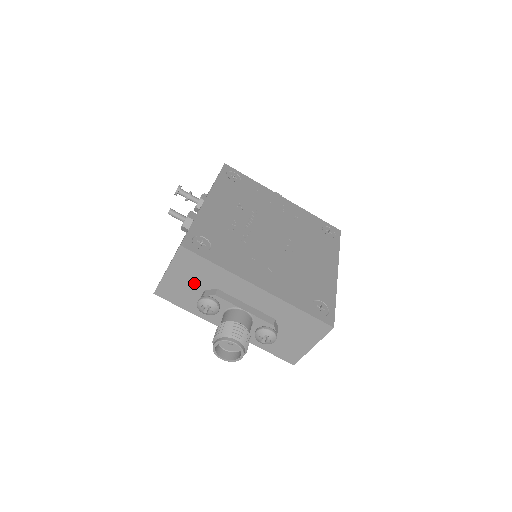
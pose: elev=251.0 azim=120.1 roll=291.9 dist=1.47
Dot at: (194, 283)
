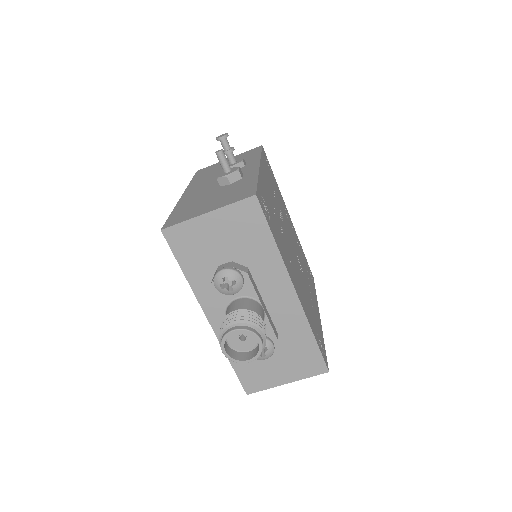
Dot at: (227, 246)
